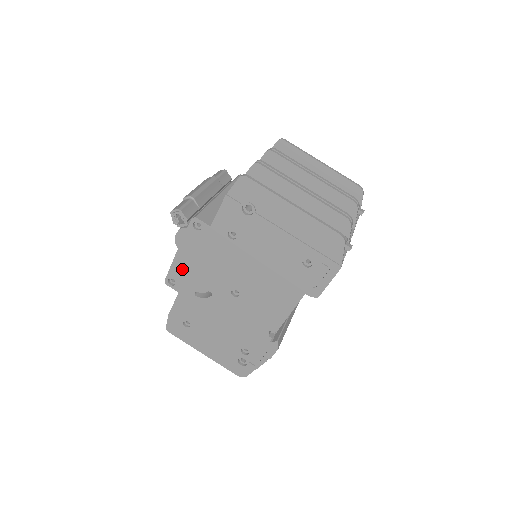
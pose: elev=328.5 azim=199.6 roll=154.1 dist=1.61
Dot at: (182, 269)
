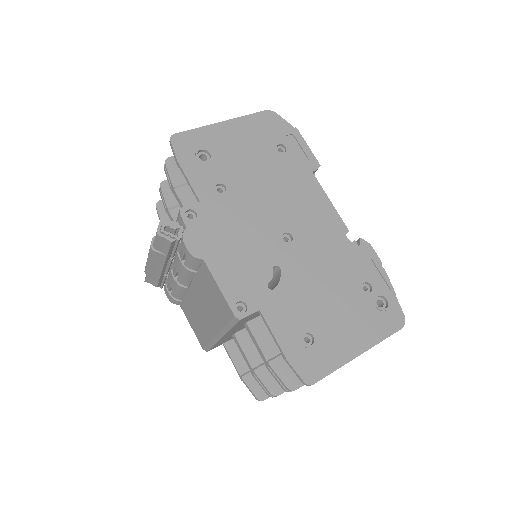
Dot at: (231, 277)
